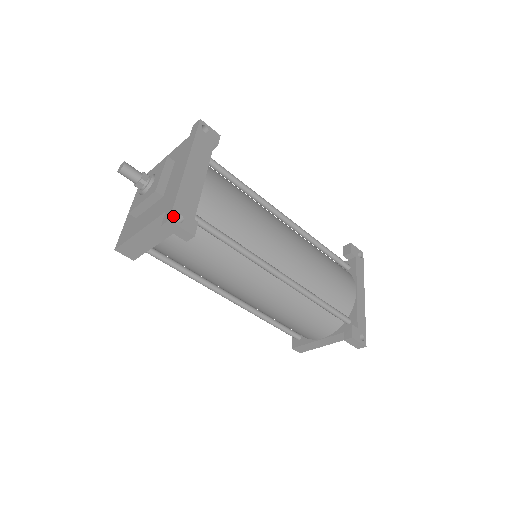
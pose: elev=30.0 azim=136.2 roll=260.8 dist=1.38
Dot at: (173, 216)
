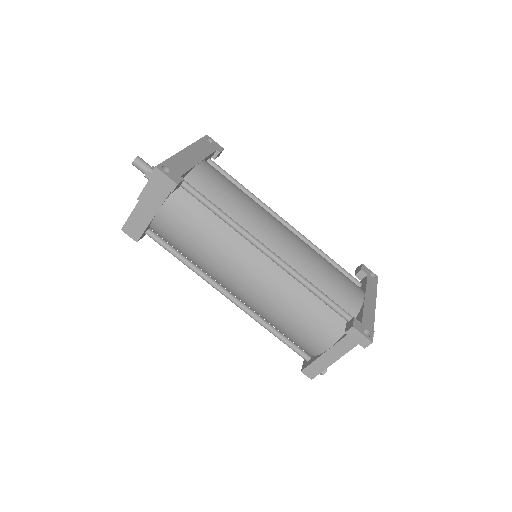
Dot at: (160, 166)
